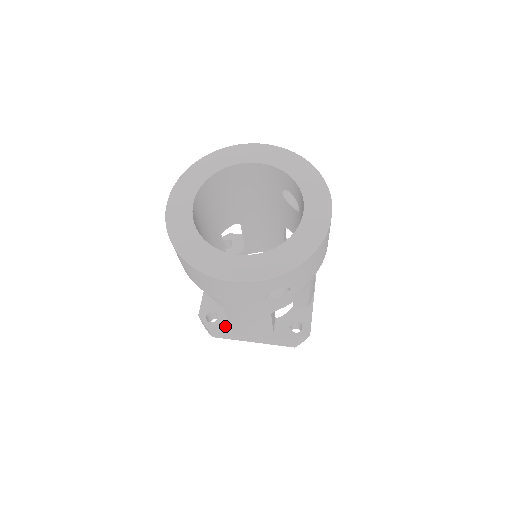
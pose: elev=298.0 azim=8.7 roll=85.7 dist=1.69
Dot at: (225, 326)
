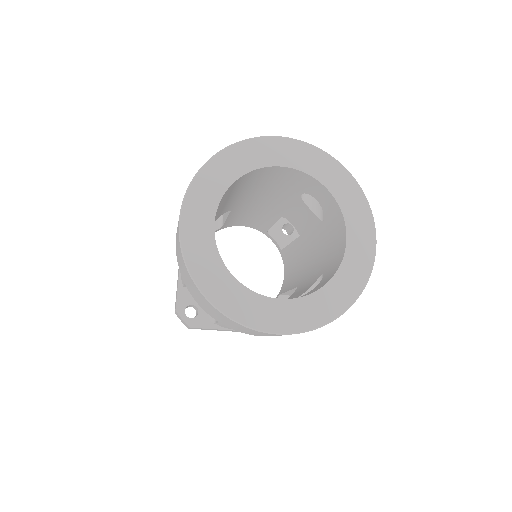
Dot at: (208, 322)
